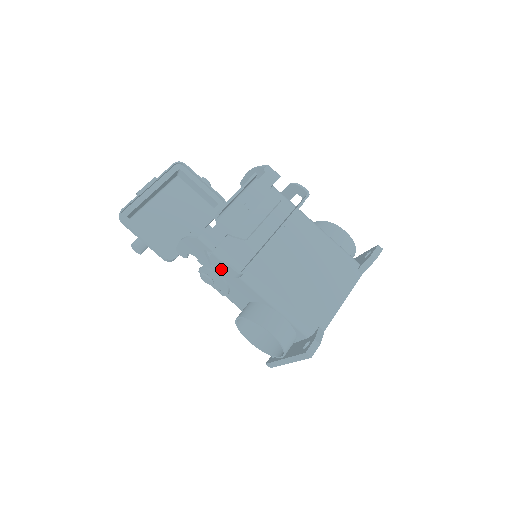
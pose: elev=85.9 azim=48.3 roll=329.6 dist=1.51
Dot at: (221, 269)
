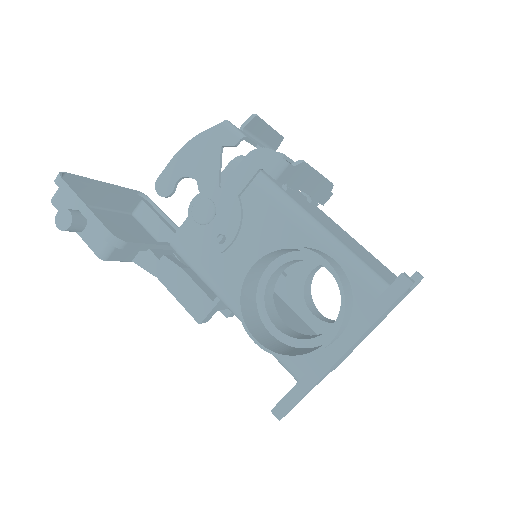
Dot at: (247, 168)
